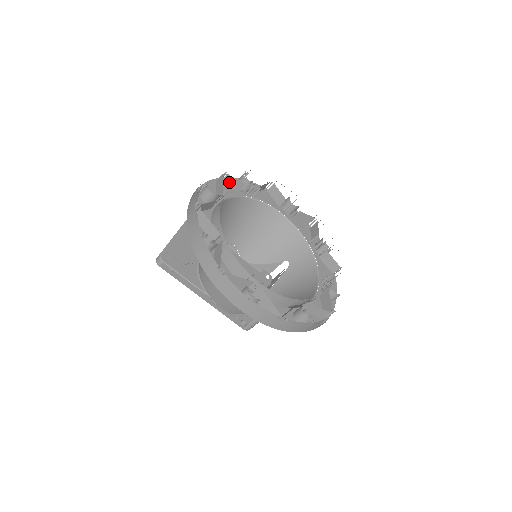
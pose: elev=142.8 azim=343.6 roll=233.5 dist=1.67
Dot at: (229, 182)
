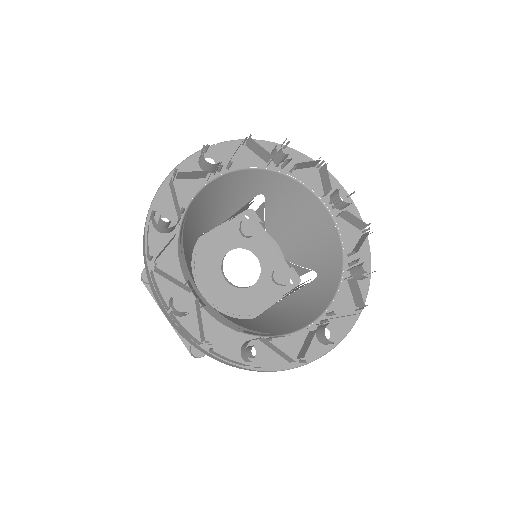
Dot at: (161, 252)
